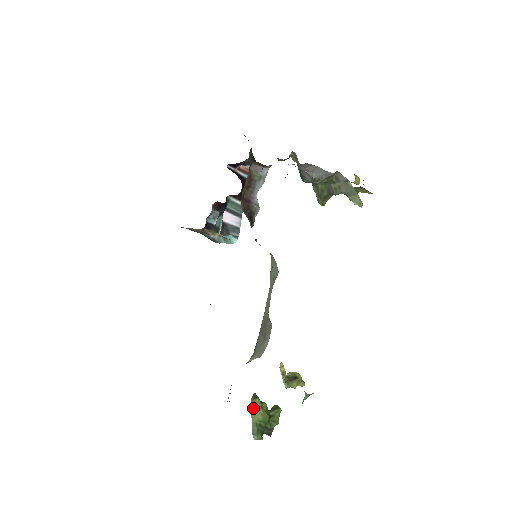
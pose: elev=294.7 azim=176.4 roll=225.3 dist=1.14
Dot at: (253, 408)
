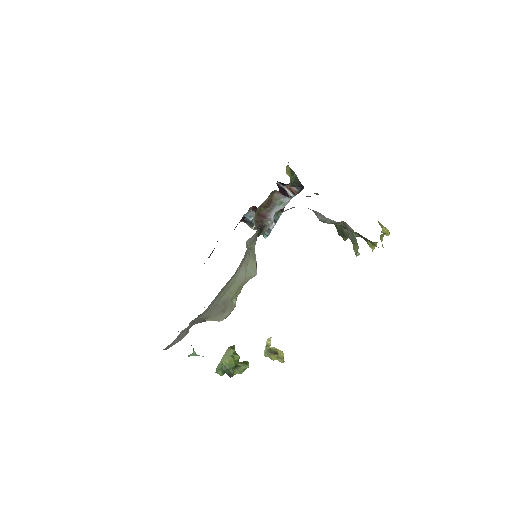
Dot at: (226, 353)
